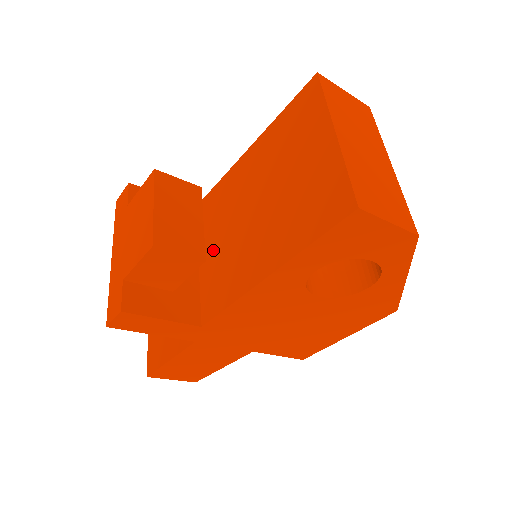
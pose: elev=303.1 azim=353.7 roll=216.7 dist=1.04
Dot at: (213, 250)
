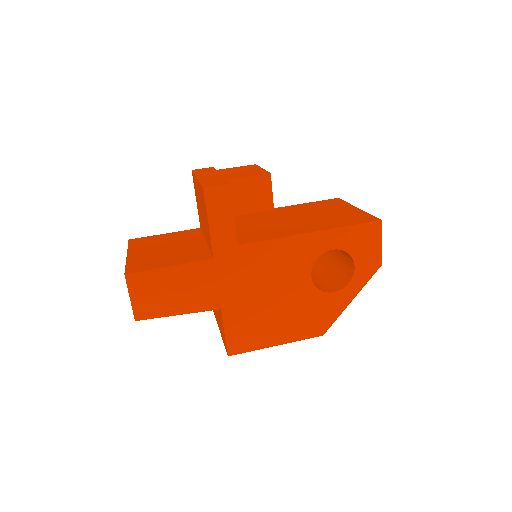
Dot at: (248, 226)
